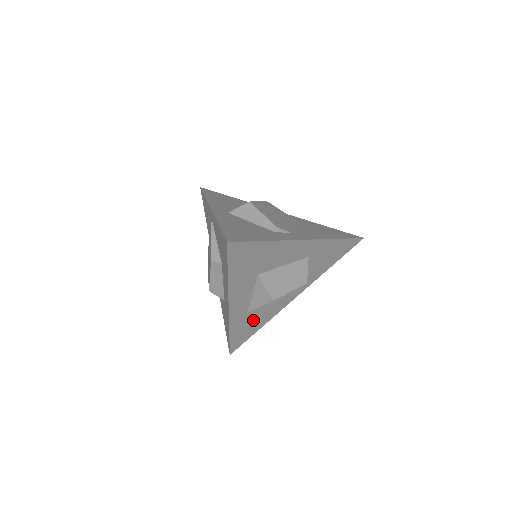
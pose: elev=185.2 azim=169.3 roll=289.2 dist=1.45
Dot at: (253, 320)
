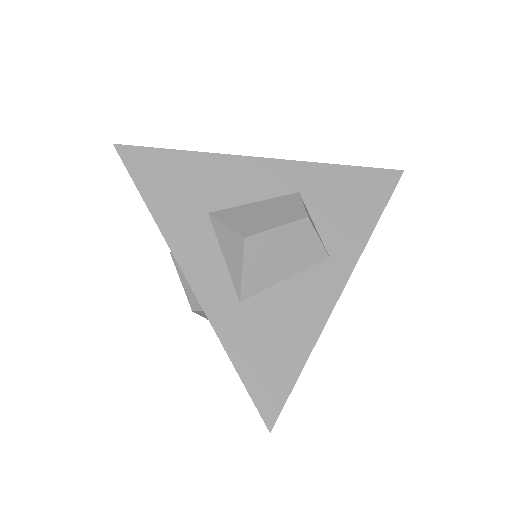
Dot at: (270, 329)
